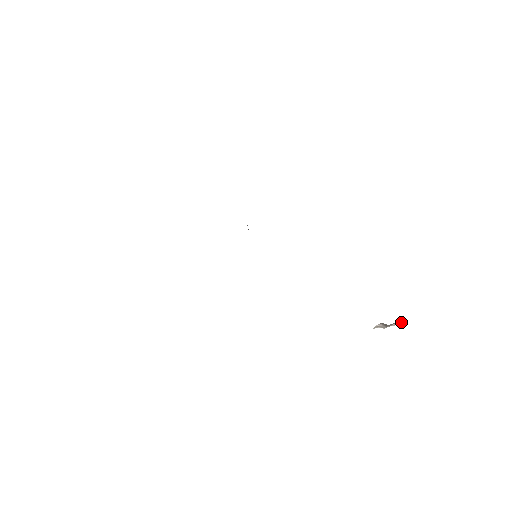
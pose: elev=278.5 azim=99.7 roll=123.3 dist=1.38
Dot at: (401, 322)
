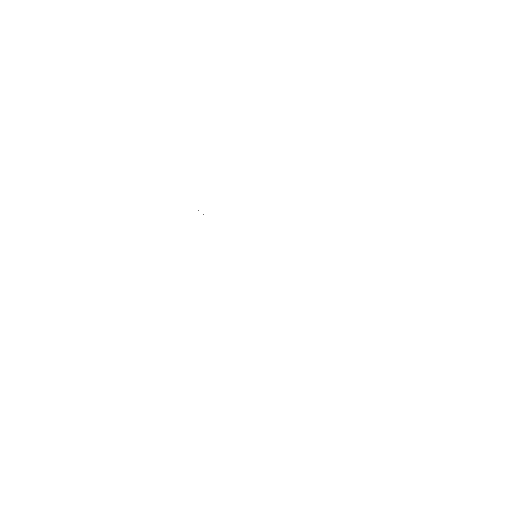
Dot at: occluded
